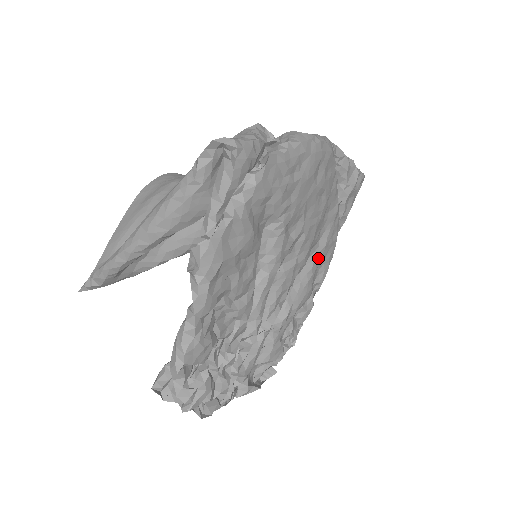
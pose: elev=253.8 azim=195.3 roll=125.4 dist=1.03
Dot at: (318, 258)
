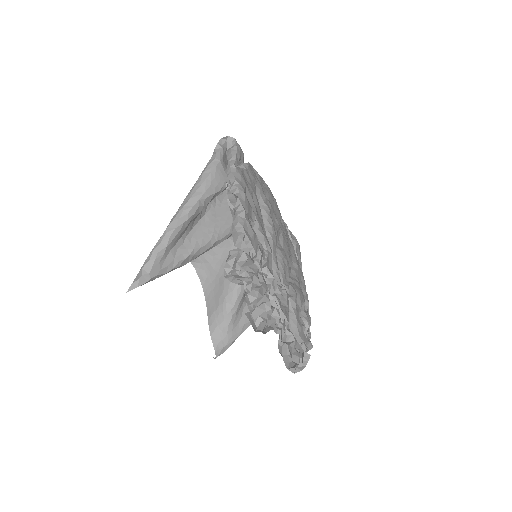
Dot at: (297, 273)
